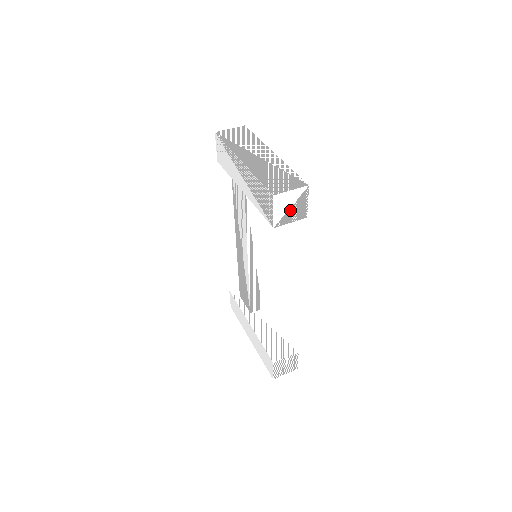
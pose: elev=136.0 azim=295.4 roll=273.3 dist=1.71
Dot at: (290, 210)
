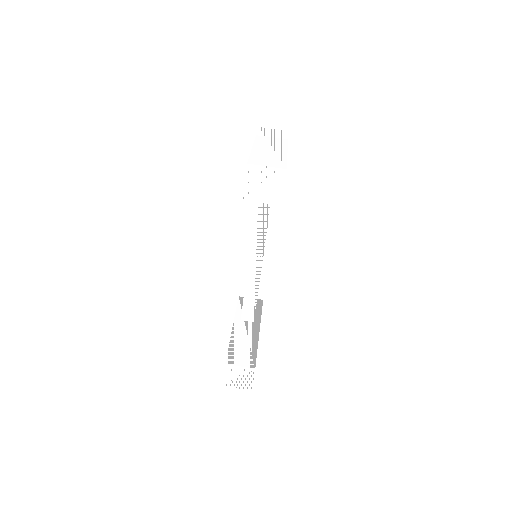
Dot at: (263, 188)
